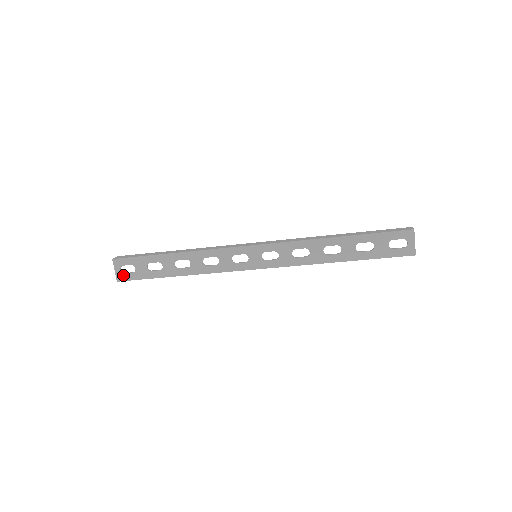
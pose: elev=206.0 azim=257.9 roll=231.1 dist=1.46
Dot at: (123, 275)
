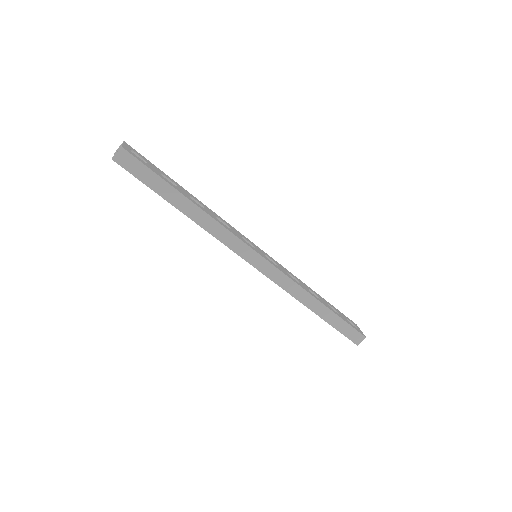
Dot at: (131, 152)
